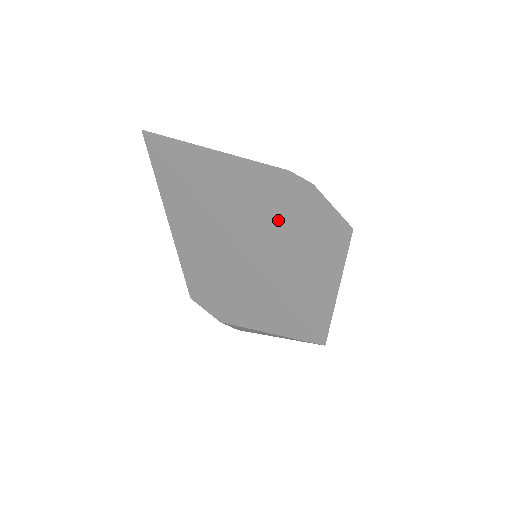
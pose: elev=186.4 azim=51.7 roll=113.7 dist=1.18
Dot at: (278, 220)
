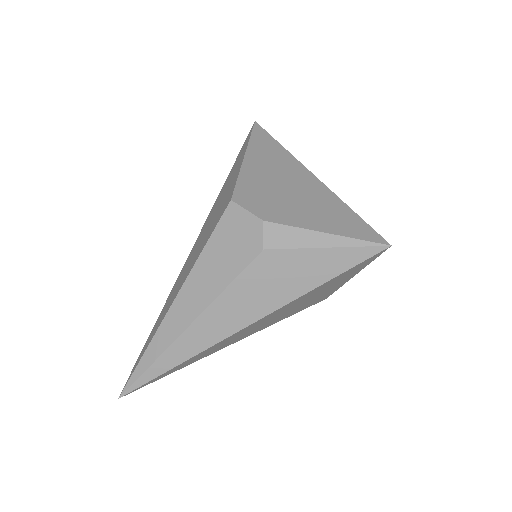
Dot at: occluded
